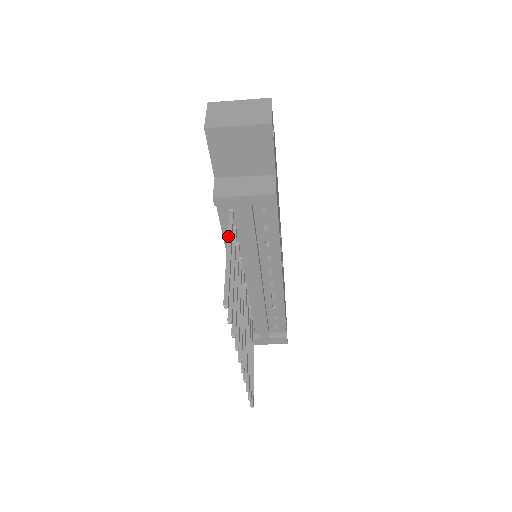
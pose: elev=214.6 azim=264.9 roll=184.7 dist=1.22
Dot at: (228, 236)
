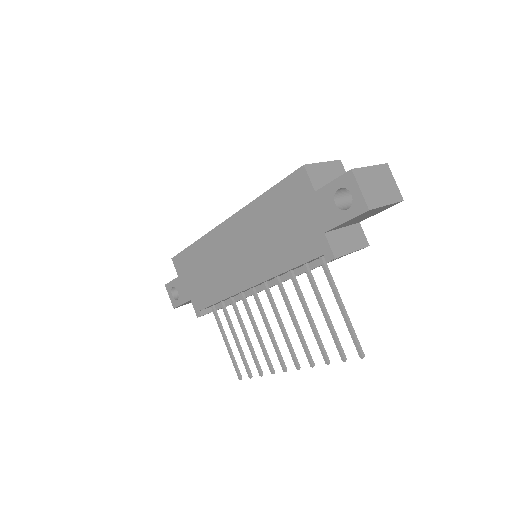
Dot at: (334, 286)
